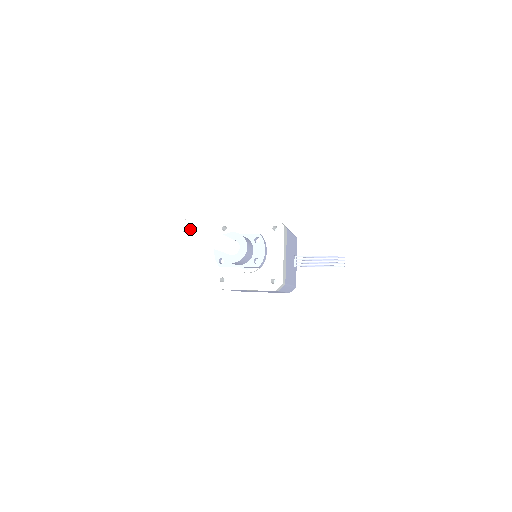
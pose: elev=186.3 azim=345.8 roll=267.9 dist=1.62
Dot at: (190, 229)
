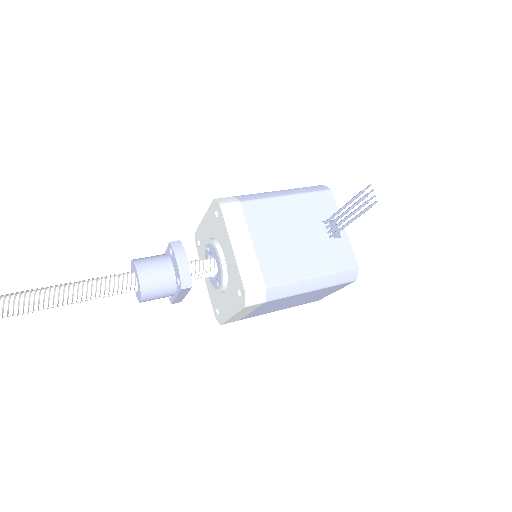
Dot at: out of frame
